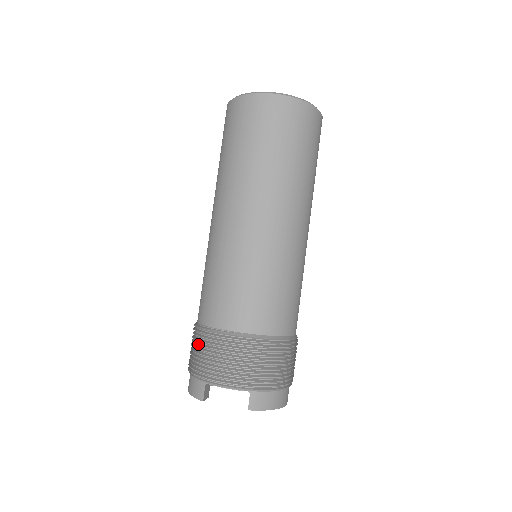
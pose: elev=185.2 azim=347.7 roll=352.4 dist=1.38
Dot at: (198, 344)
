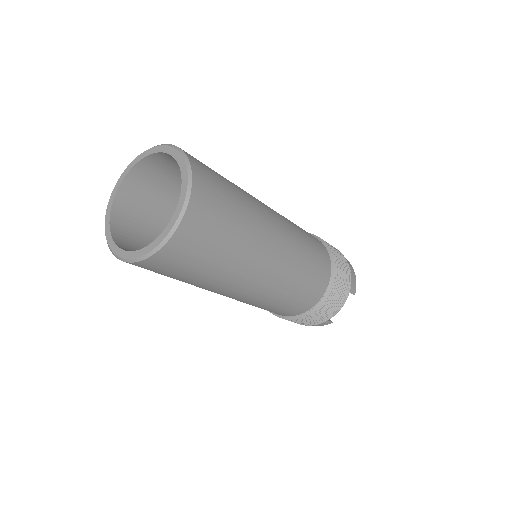
Dot at: (303, 321)
